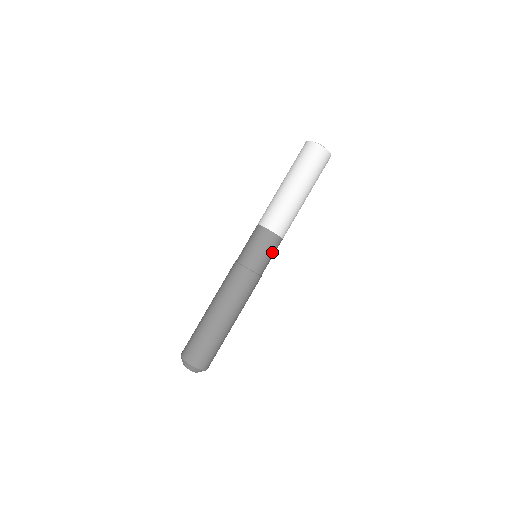
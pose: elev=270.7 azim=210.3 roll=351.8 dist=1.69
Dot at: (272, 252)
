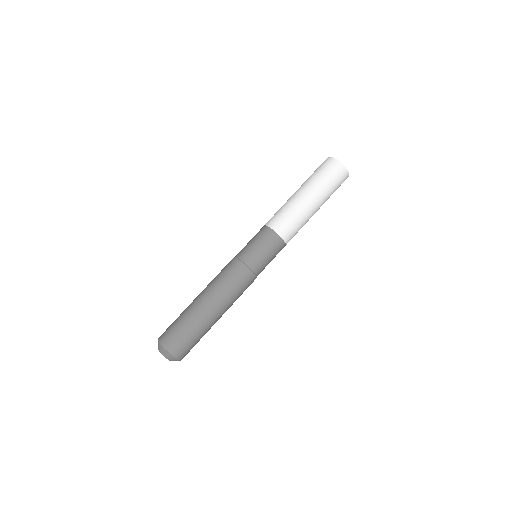
Dot at: (264, 245)
